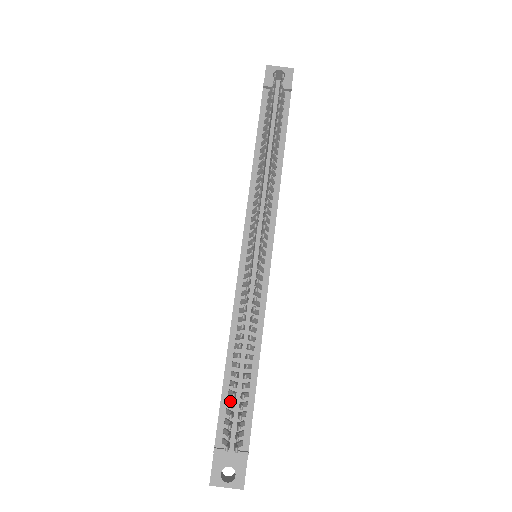
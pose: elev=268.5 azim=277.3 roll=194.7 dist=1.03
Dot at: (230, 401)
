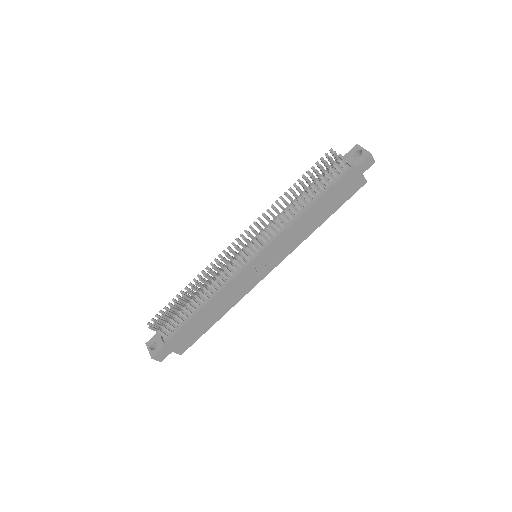
Dot at: occluded
